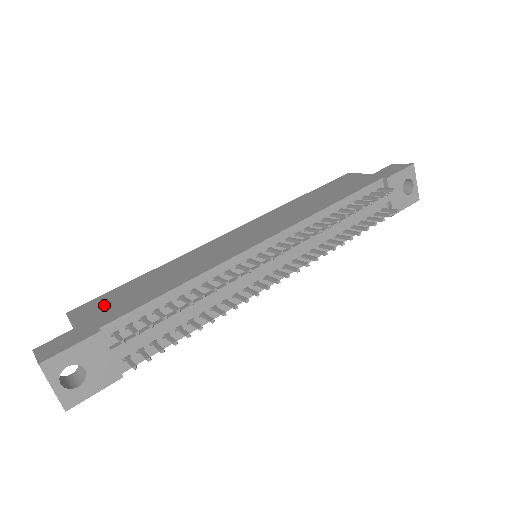
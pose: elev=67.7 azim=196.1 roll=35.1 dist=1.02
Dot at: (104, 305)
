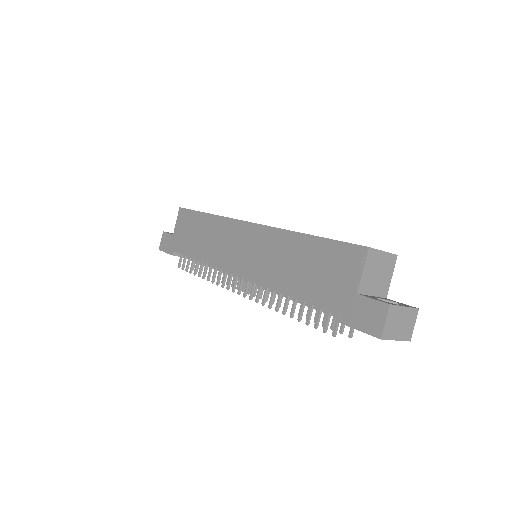
Dot at: (184, 227)
